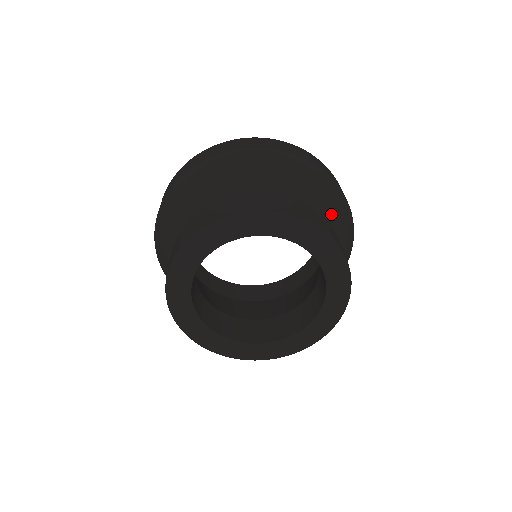
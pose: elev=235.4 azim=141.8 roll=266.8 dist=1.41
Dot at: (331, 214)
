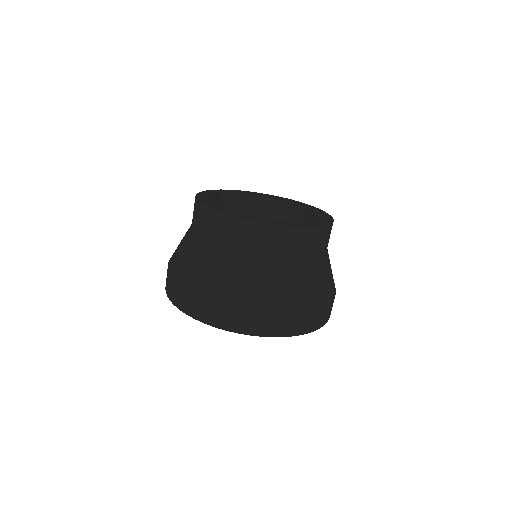
Dot at: occluded
